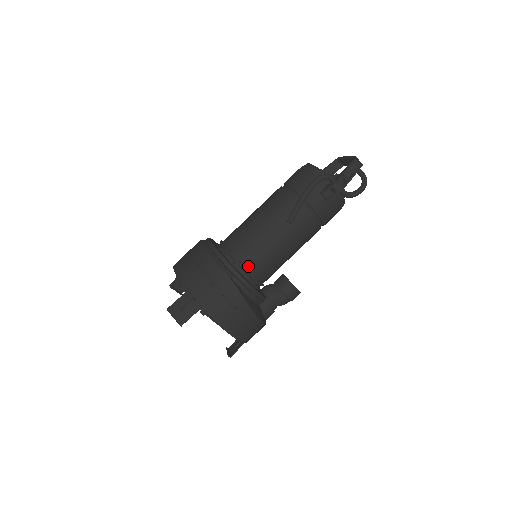
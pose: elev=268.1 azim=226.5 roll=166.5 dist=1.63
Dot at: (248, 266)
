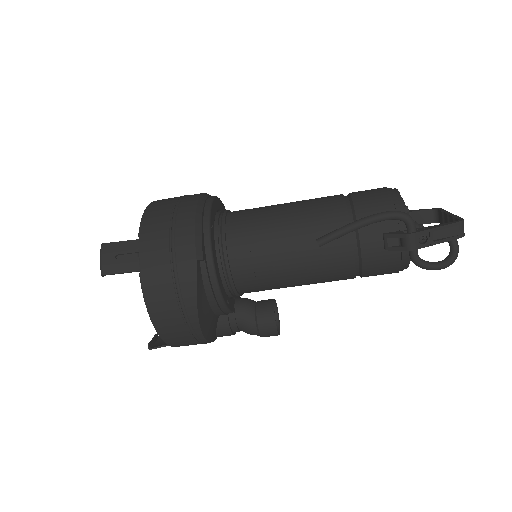
Dot at: (233, 261)
